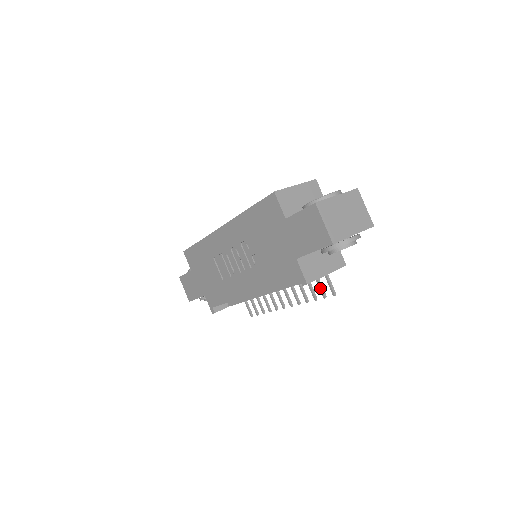
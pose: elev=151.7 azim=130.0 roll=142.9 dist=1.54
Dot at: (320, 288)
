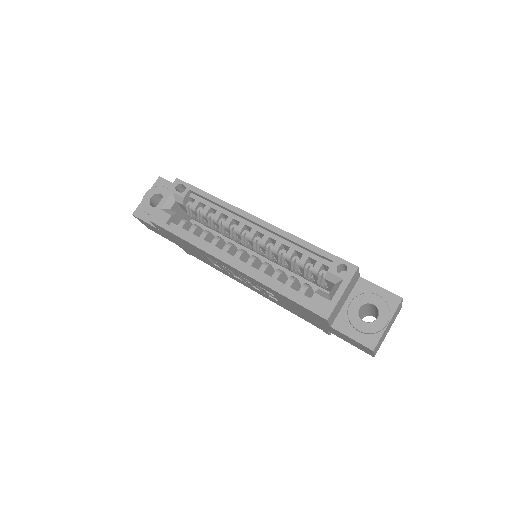
Dot at: occluded
